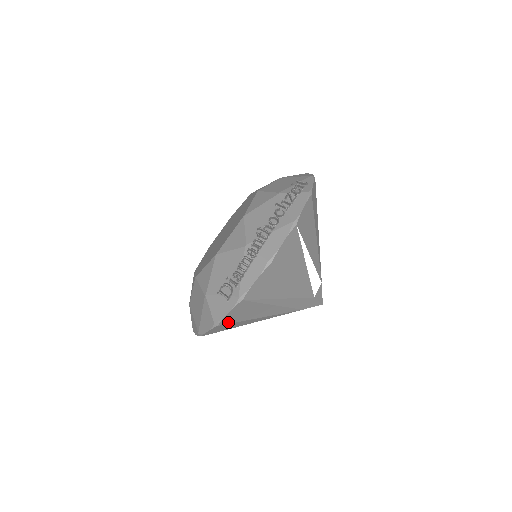
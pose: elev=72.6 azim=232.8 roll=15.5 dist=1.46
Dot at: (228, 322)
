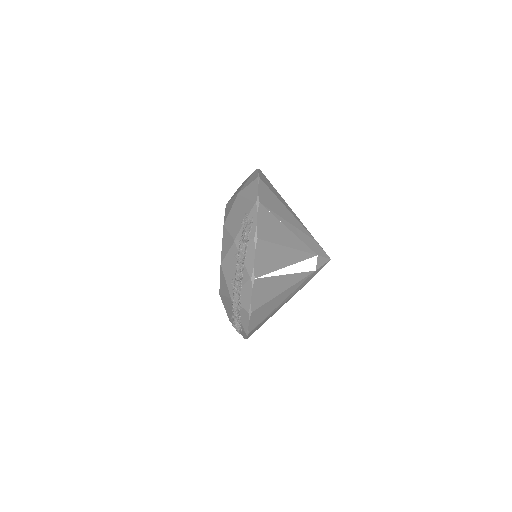
Dot at: occluded
